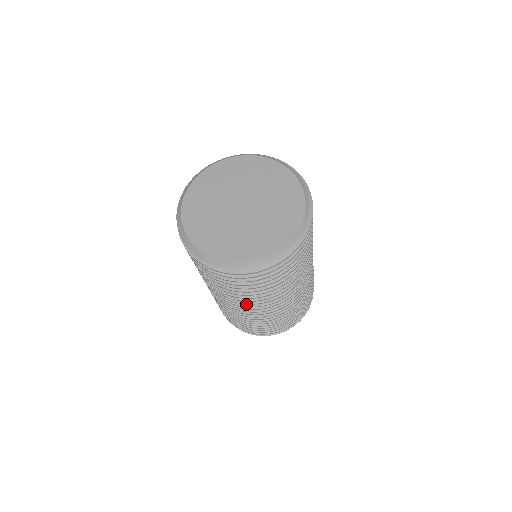
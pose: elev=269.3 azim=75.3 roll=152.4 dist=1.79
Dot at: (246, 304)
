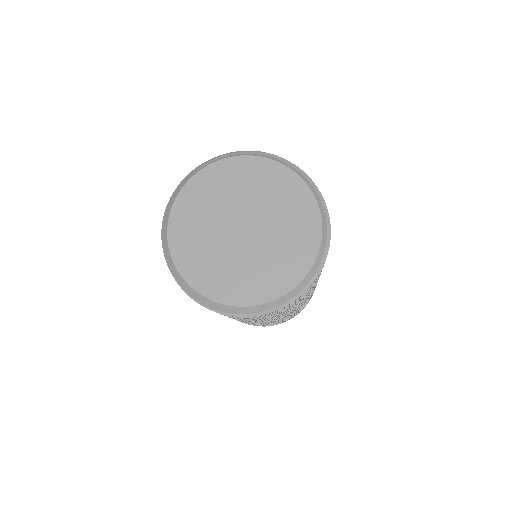
Dot at: occluded
